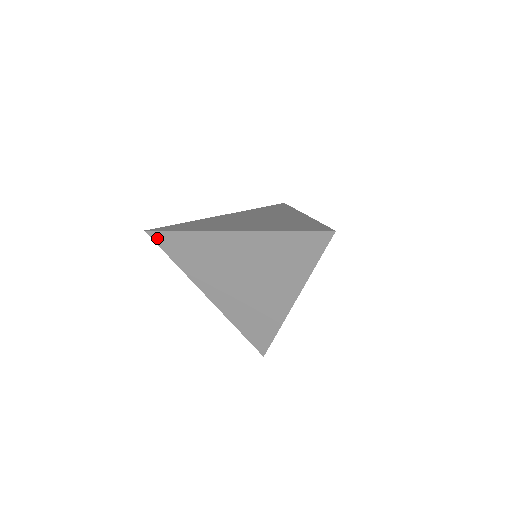
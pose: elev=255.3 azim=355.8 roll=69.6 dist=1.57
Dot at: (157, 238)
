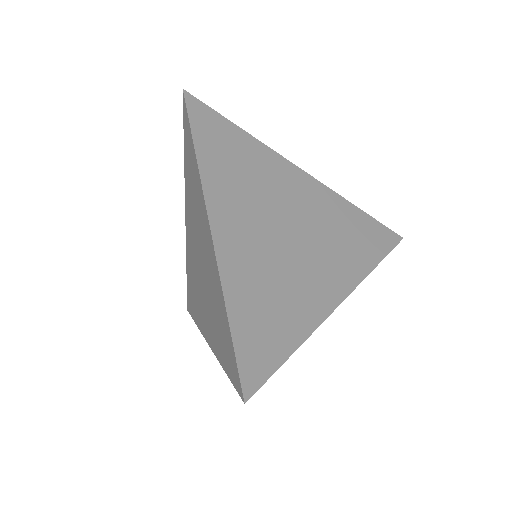
Dot at: (185, 113)
